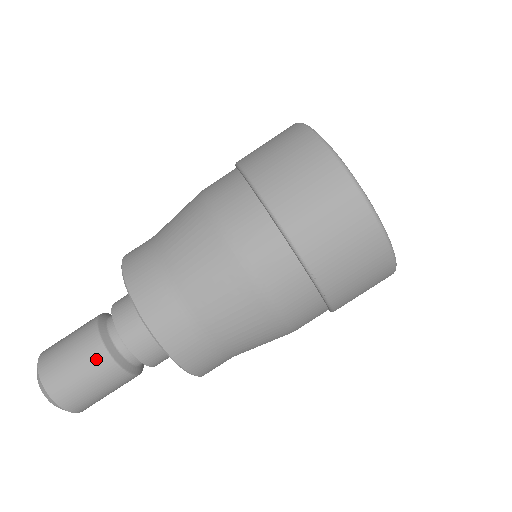
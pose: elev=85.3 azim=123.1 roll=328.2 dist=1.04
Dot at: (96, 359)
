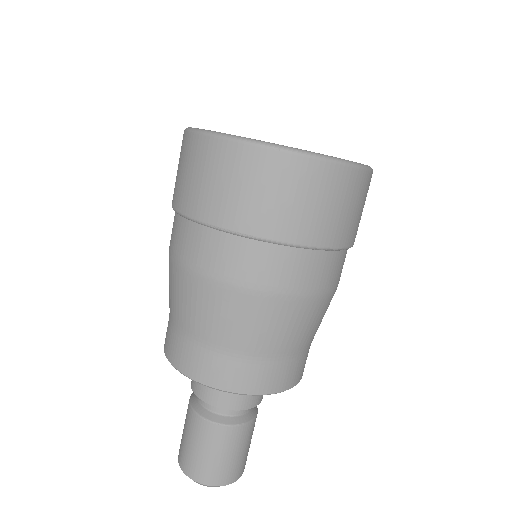
Dot at: (191, 422)
